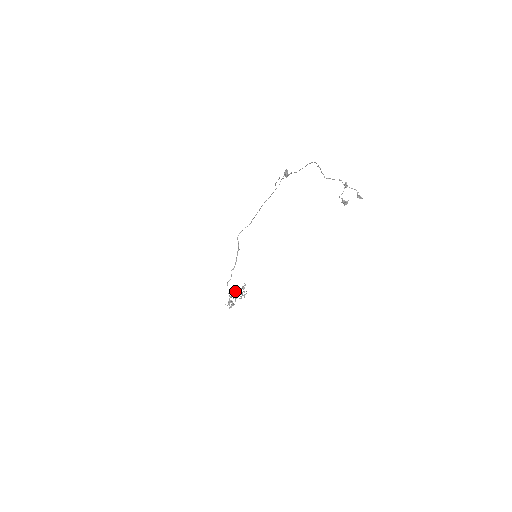
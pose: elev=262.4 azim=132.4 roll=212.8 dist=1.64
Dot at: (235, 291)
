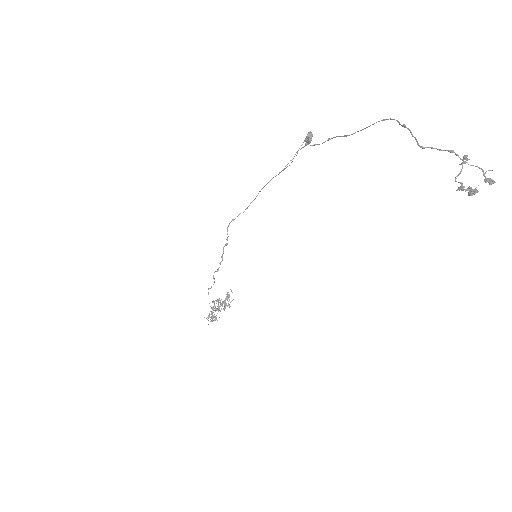
Dot at: (217, 299)
